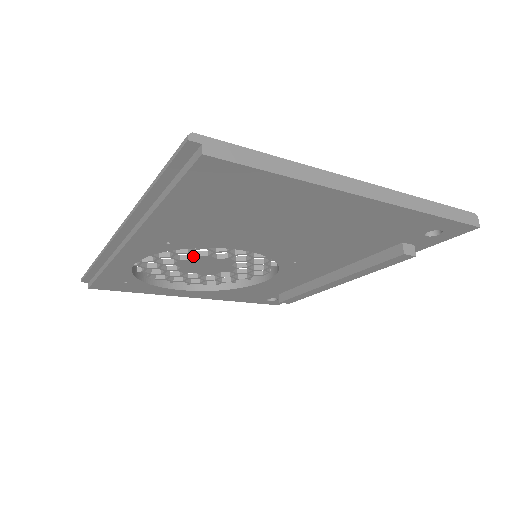
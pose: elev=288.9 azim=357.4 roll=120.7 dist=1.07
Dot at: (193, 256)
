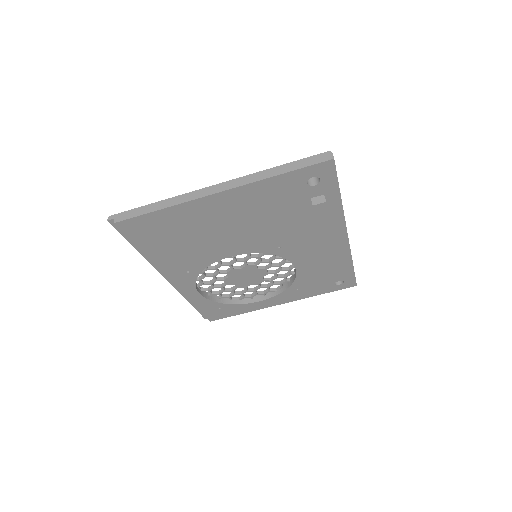
Dot at: (227, 274)
